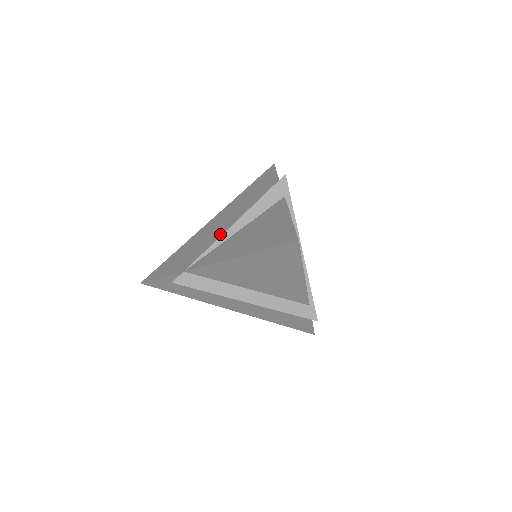
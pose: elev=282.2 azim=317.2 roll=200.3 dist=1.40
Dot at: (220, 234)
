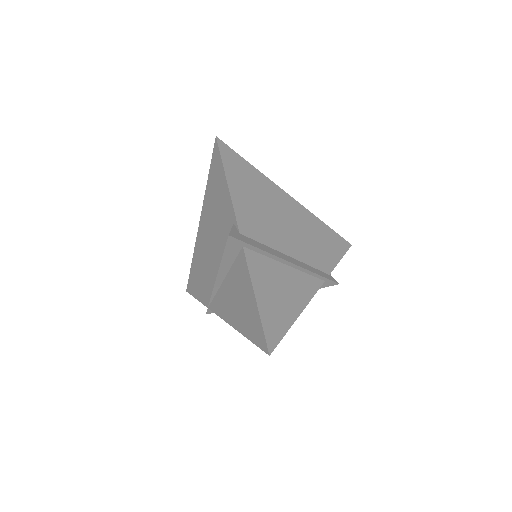
Dot at: (213, 268)
